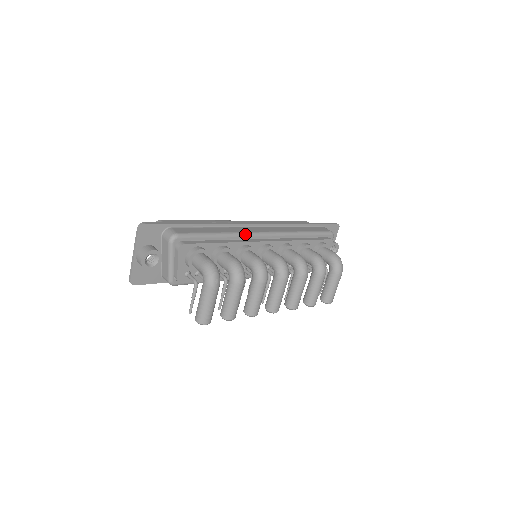
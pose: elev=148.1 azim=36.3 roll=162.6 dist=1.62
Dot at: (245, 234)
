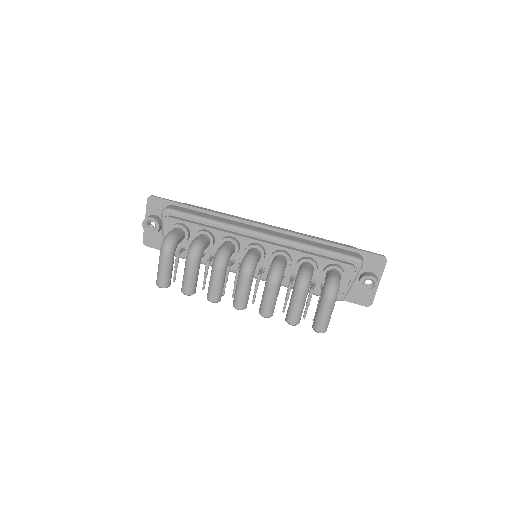
Dot at: (235, 227)
